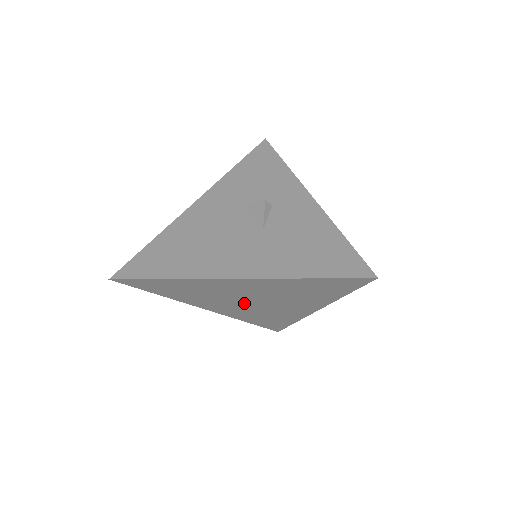
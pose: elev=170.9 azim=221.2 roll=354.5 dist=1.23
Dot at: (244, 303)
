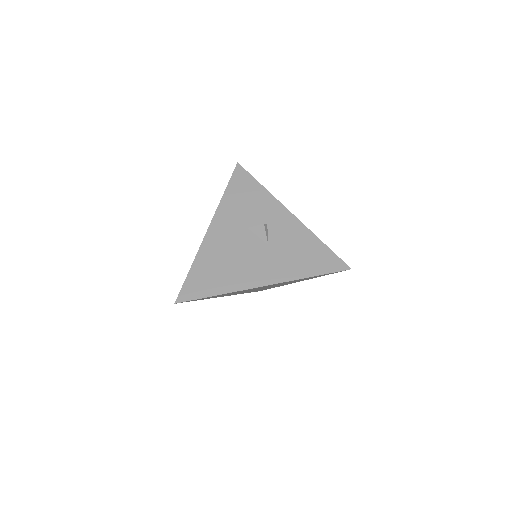
Dot at: occluded
